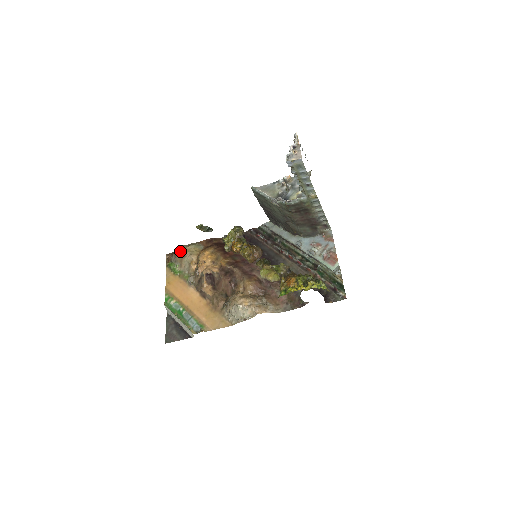
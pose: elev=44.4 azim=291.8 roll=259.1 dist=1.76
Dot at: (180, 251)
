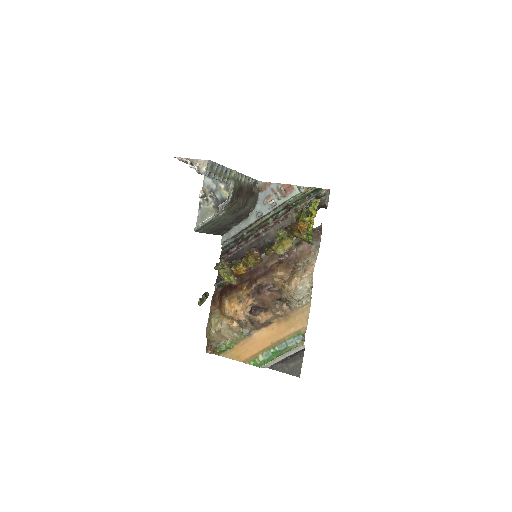
Dot at: (212, 334)
